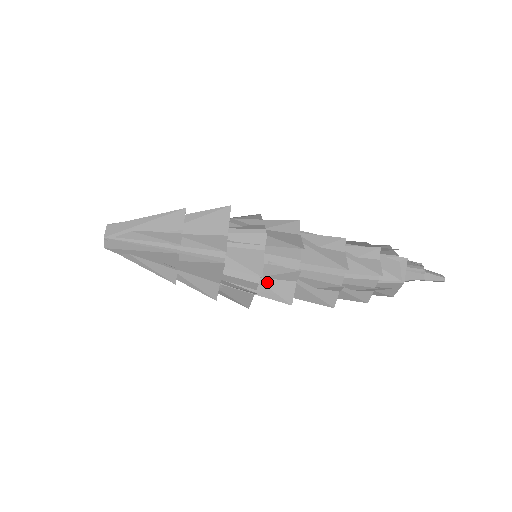
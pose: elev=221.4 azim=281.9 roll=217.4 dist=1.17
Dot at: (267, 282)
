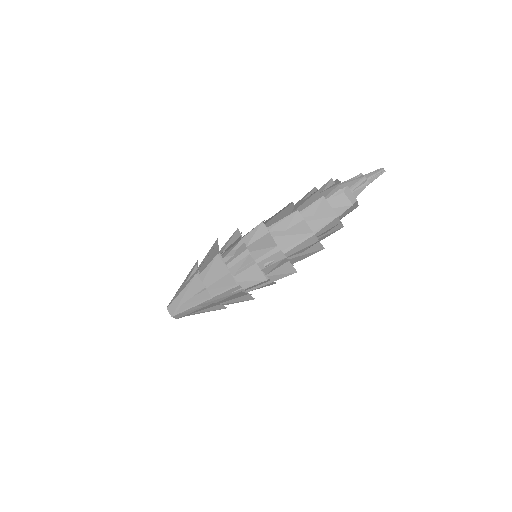
Dot at: (273, 273)
